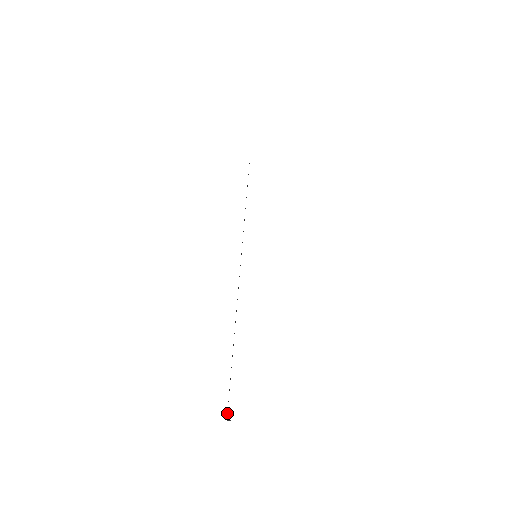
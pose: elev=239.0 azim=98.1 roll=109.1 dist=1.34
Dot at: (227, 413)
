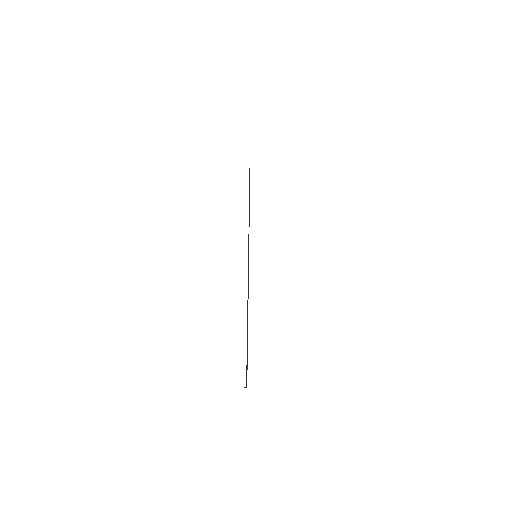
Dot at: occluded
